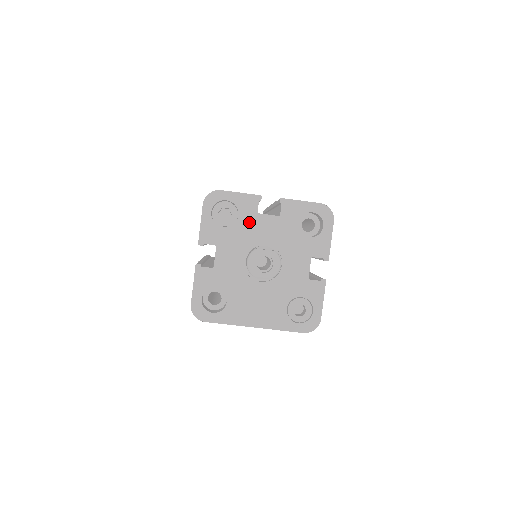
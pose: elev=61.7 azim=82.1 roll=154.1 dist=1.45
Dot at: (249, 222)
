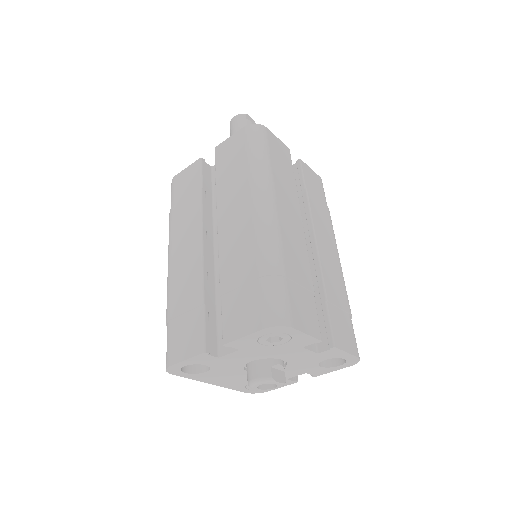
Dot at: (288, 349)
